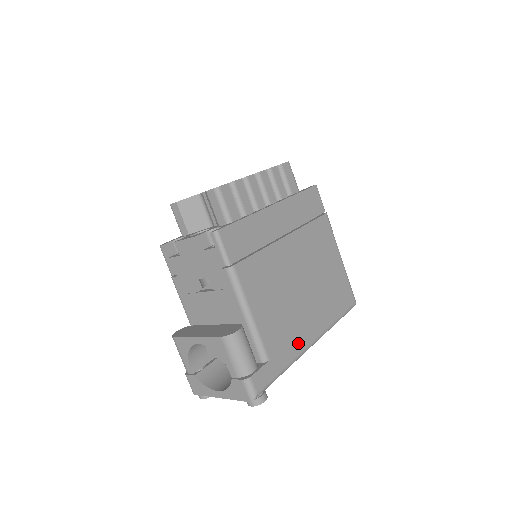
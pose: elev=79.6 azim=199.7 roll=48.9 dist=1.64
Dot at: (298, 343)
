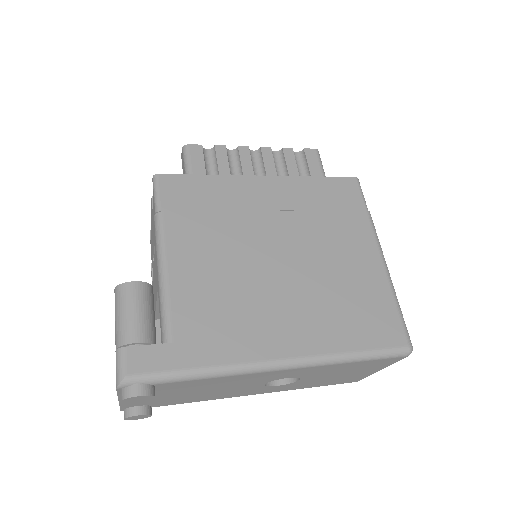
Dot at: (244, 347)
